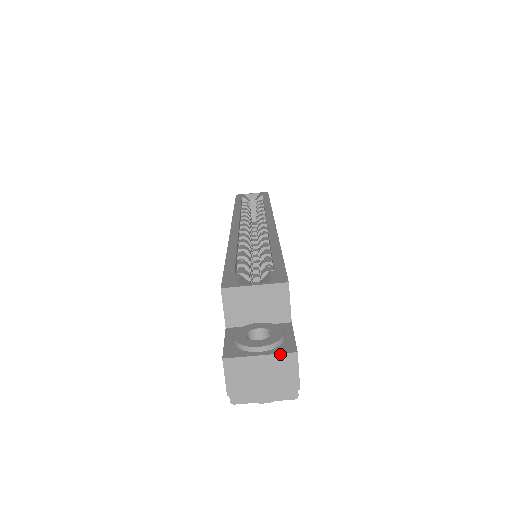
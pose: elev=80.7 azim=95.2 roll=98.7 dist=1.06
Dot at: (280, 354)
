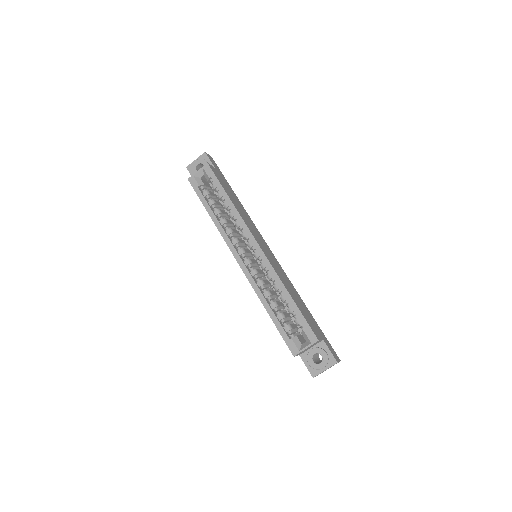
Dot at: occluded
